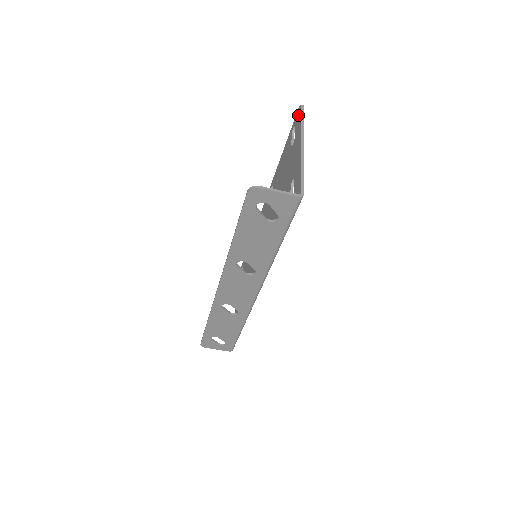
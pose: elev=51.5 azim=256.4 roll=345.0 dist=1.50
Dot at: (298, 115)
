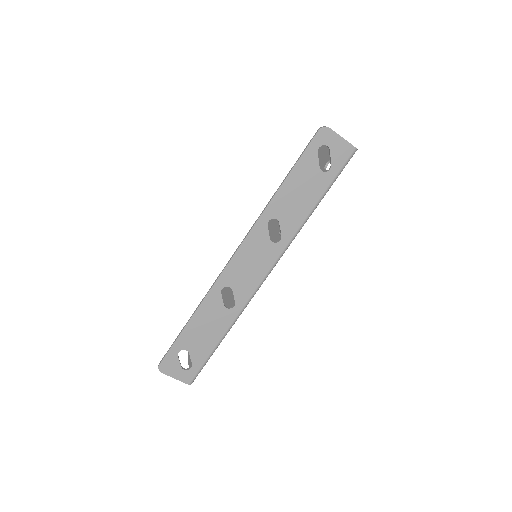
Dot at: occluded
